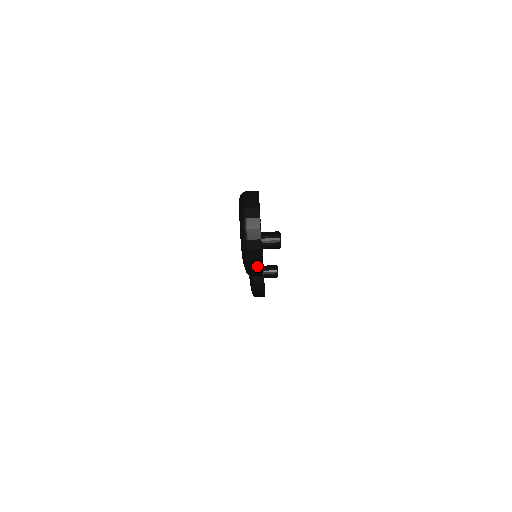
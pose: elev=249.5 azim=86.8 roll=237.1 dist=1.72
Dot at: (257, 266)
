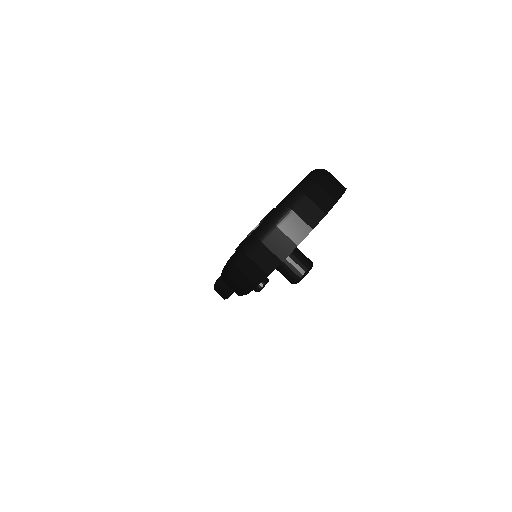
Dot at: (240, 287)
